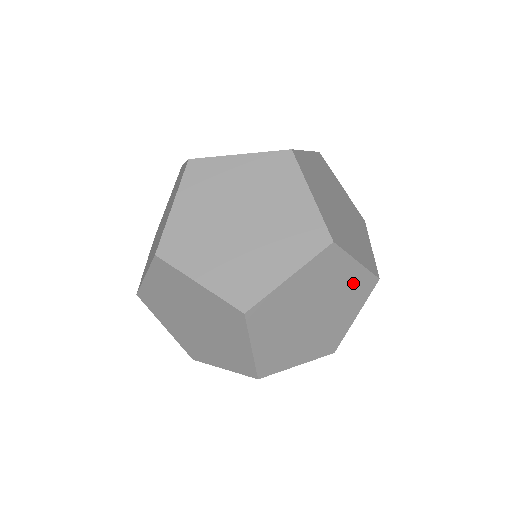
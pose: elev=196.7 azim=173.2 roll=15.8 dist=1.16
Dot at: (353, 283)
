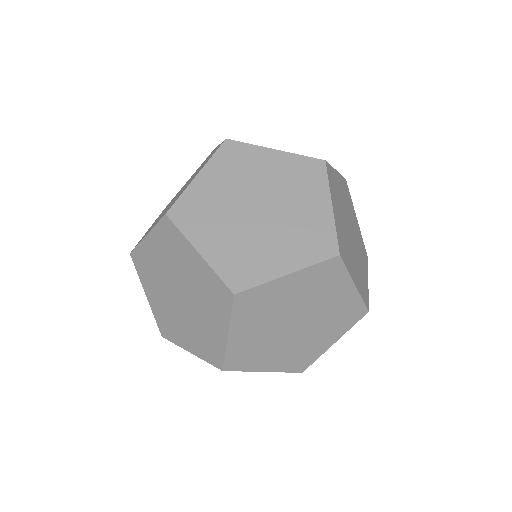
Dot at: (308, 283)
